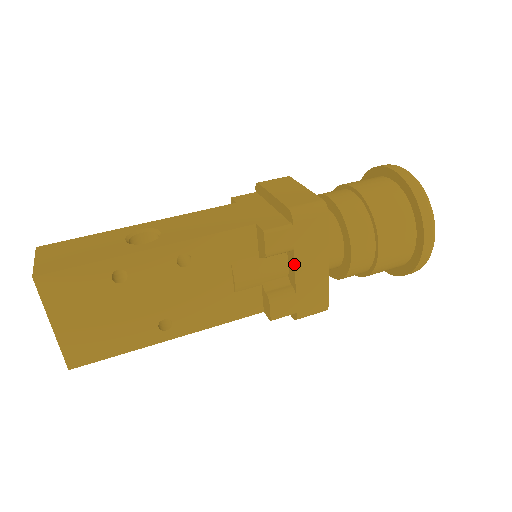
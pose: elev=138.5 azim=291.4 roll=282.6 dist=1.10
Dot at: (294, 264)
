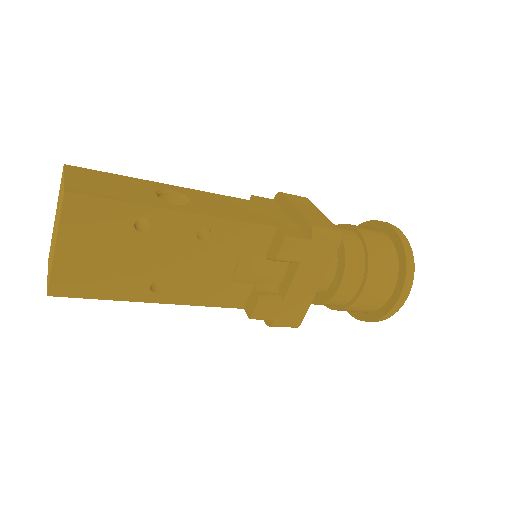
Dot at: (293, 276)
